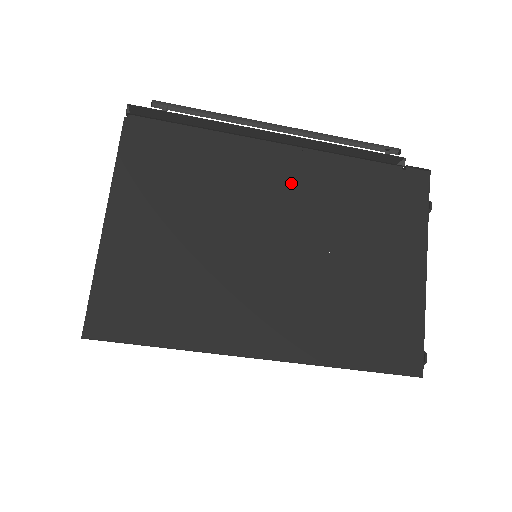
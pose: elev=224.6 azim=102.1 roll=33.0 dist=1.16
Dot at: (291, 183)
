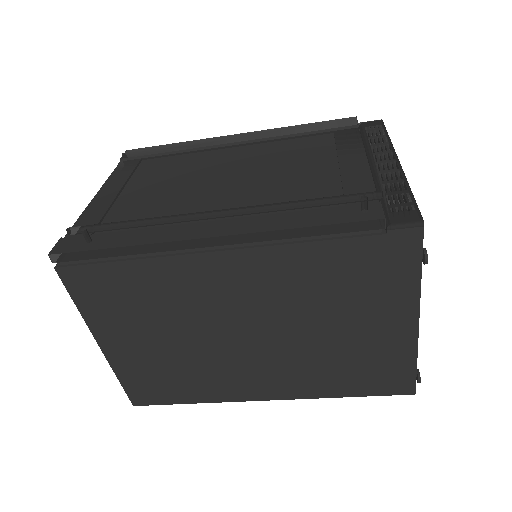
Dot at: (245, 283)
